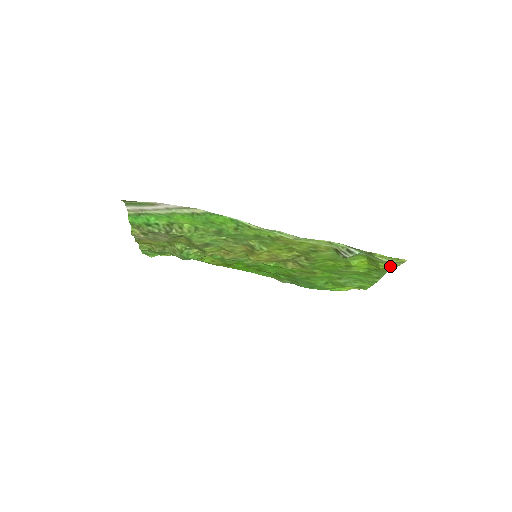
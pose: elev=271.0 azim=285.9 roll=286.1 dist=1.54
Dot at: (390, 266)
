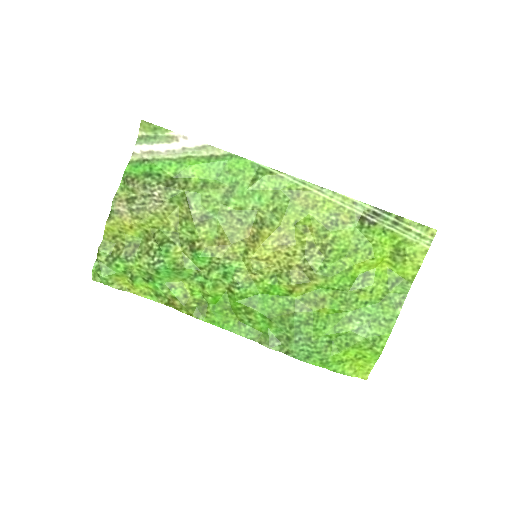
Dot at: (417, 257)
